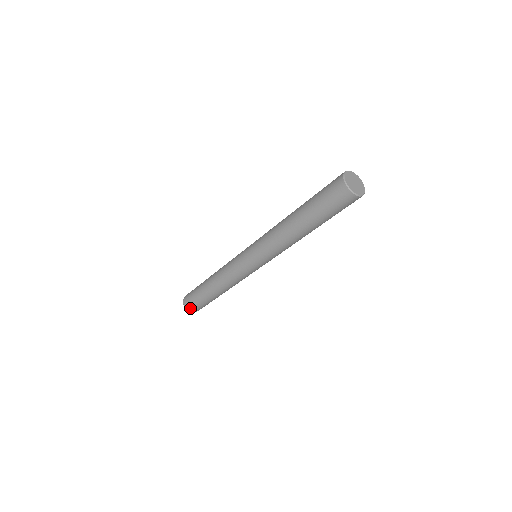
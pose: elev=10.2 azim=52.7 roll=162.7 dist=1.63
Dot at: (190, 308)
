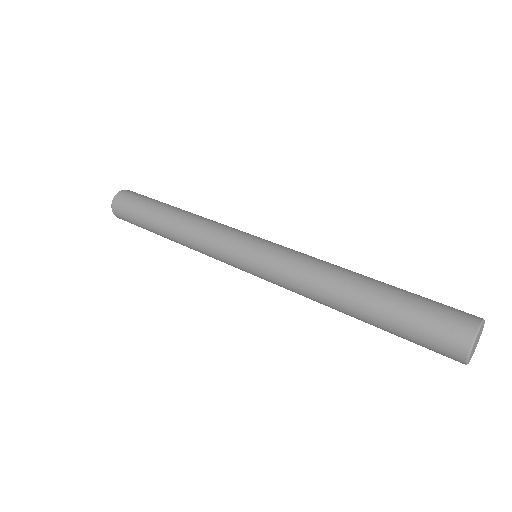
Dot at: (119, 201)
